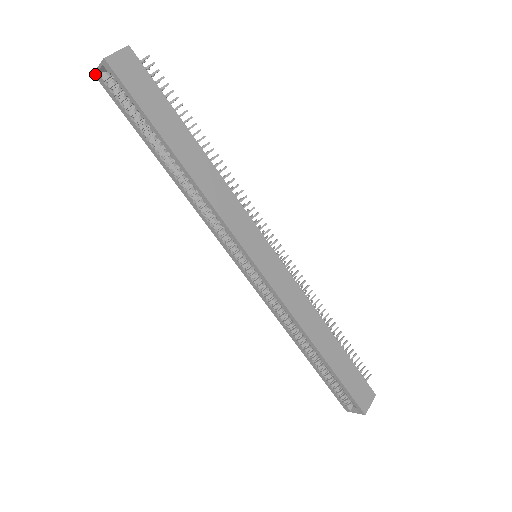
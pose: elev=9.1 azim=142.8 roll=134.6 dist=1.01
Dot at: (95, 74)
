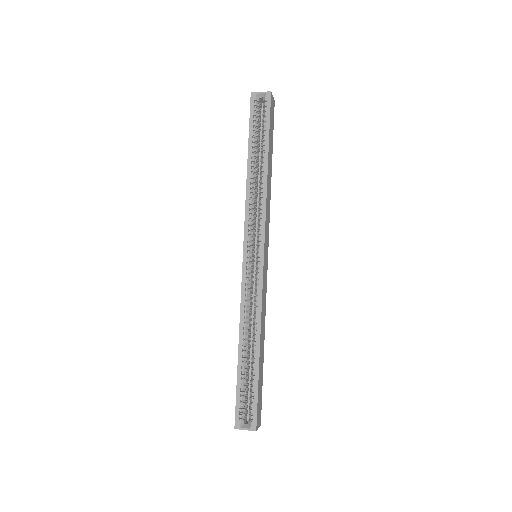
Dot at: (252, 93)
